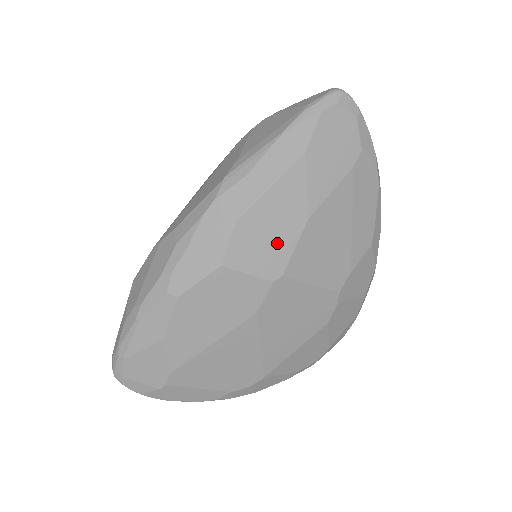
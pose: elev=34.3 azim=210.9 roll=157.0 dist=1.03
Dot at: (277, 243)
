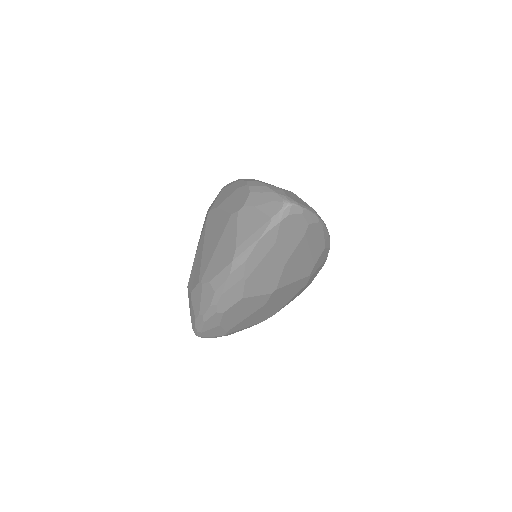
Dot at: (270, 280)
